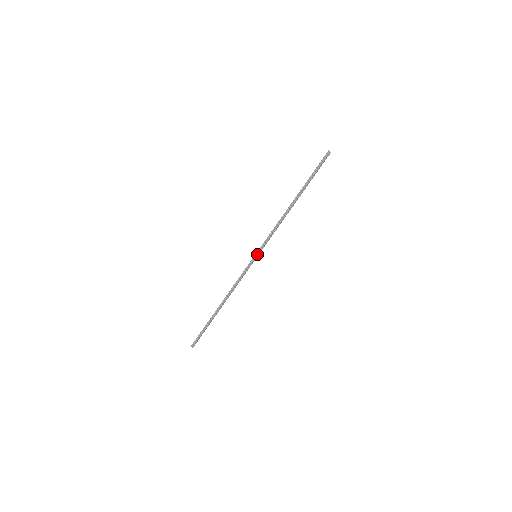
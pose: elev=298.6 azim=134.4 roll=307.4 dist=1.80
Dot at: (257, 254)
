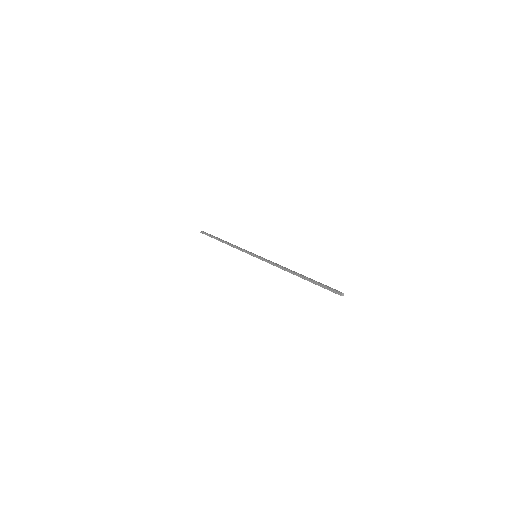
Dot at: (256, 257)
